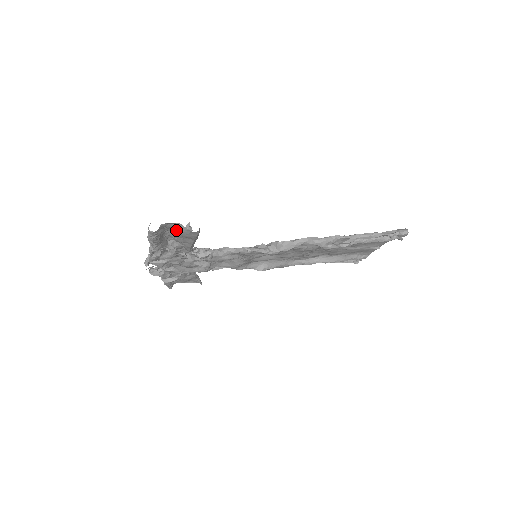
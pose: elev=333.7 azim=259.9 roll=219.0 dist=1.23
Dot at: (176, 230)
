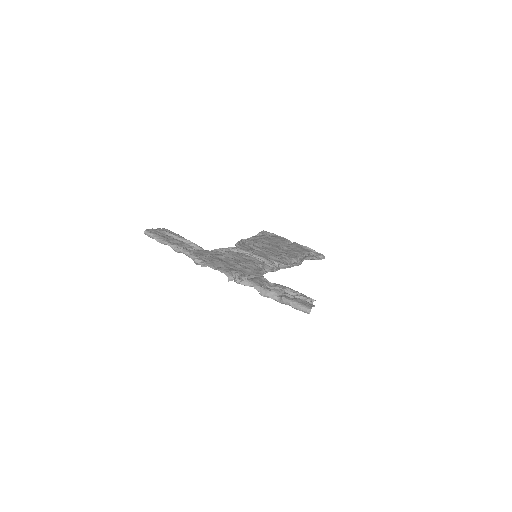
Dot at: occluded
